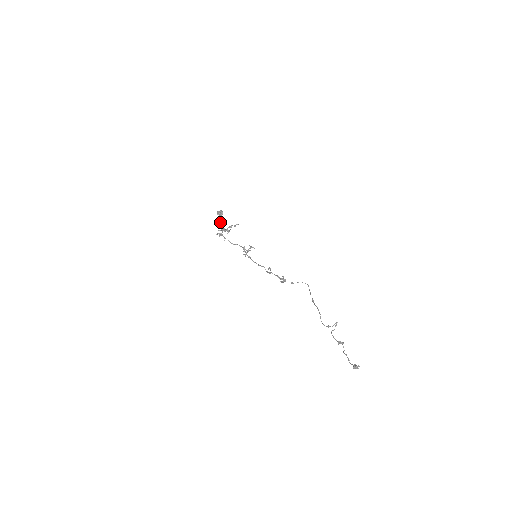
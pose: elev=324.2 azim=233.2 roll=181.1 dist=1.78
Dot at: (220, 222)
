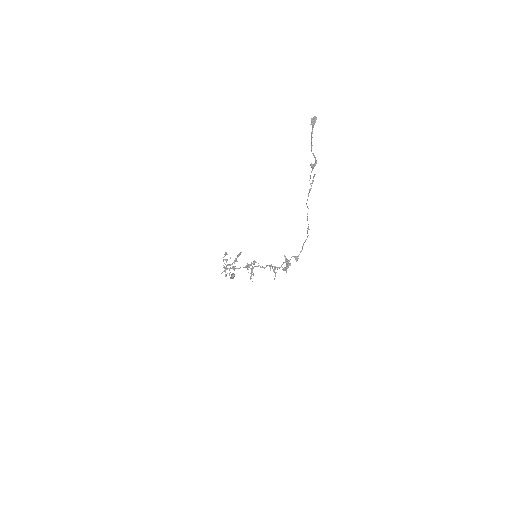
Dot at: (224, 256)
